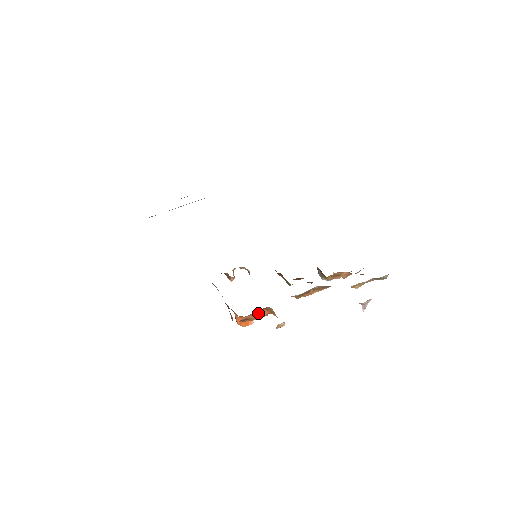
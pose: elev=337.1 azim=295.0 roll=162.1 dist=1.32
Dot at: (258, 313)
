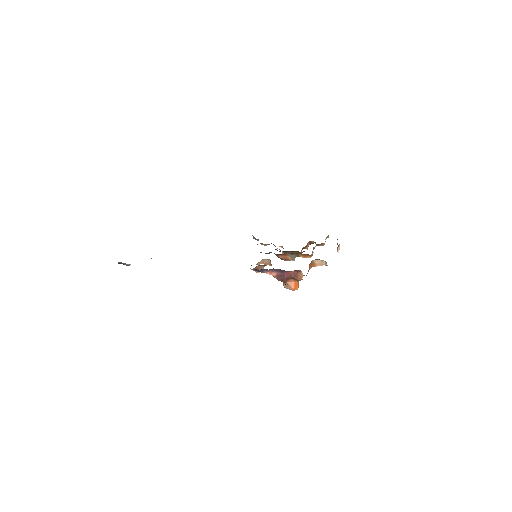
Dot at: (309, 267)
